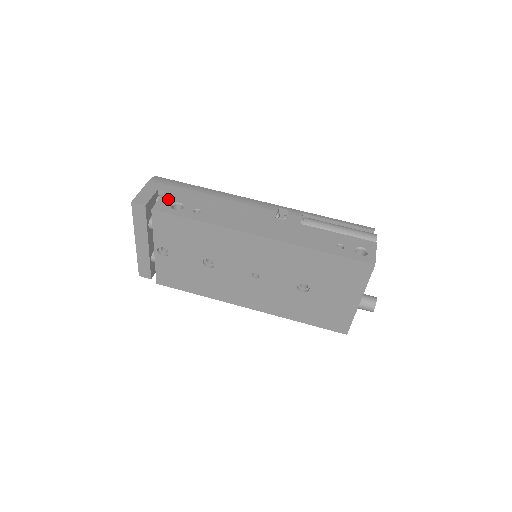
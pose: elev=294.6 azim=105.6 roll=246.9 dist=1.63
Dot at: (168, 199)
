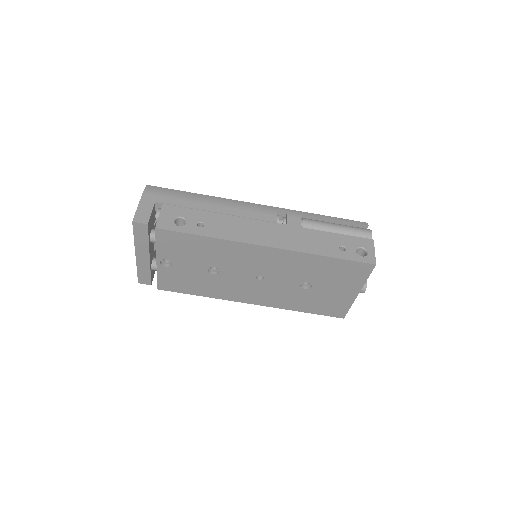
Dot at: (169, 213)
